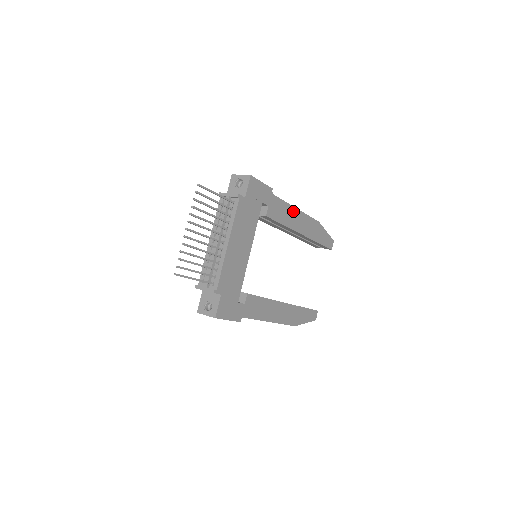
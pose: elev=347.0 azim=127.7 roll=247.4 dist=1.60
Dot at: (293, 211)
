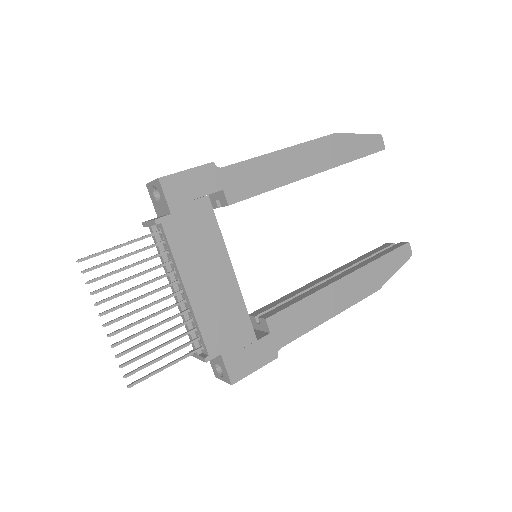
Dot at: (275, 159)
